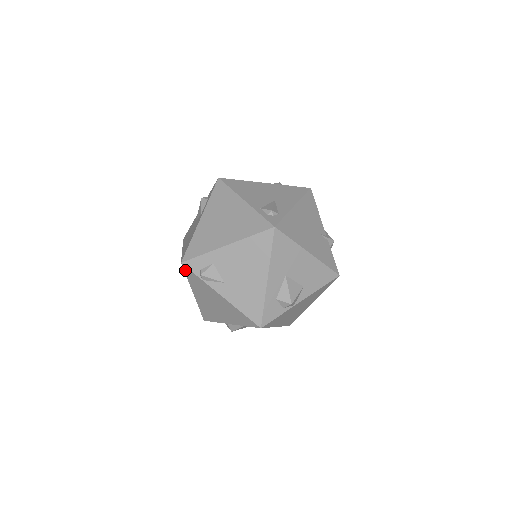
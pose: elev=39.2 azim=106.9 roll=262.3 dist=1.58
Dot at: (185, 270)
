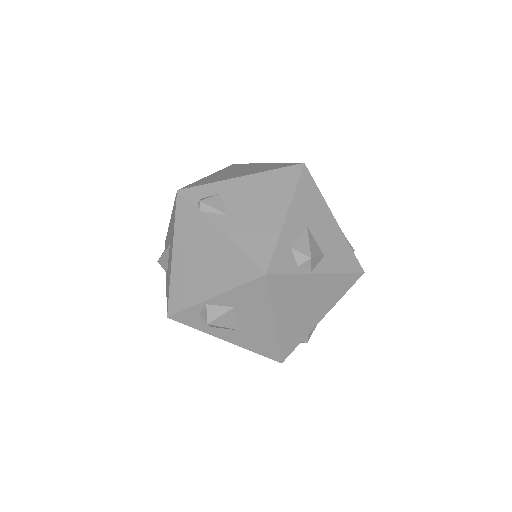
Dot at: (178, 203)
